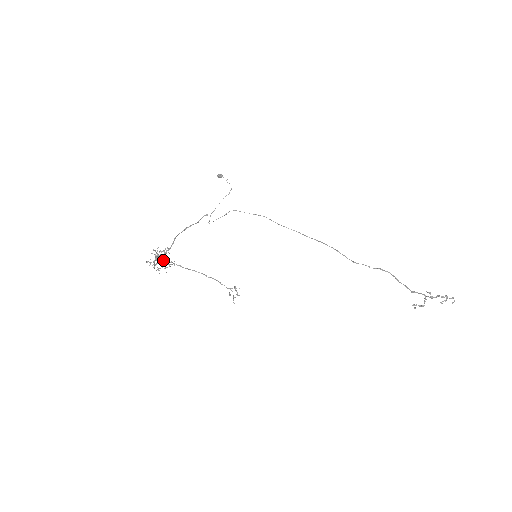
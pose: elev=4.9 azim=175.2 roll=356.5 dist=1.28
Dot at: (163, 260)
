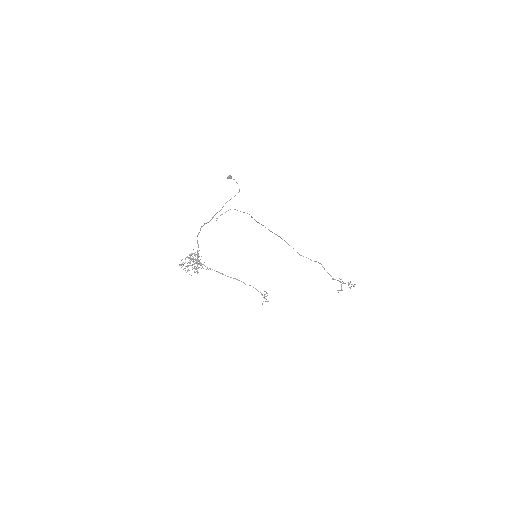
Dot at: (201, 265)
